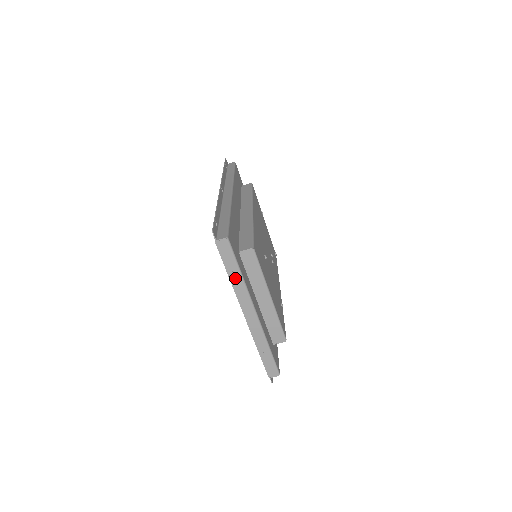
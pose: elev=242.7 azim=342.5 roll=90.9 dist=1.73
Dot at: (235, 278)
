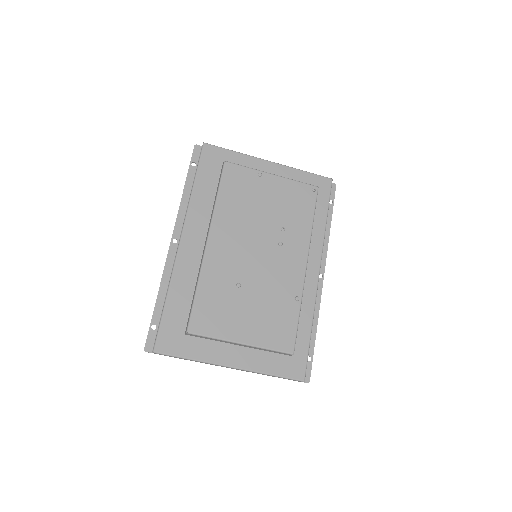
Dot at: (191, 360)
